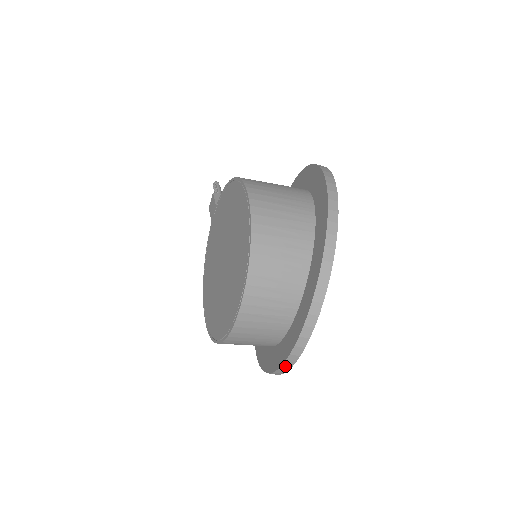
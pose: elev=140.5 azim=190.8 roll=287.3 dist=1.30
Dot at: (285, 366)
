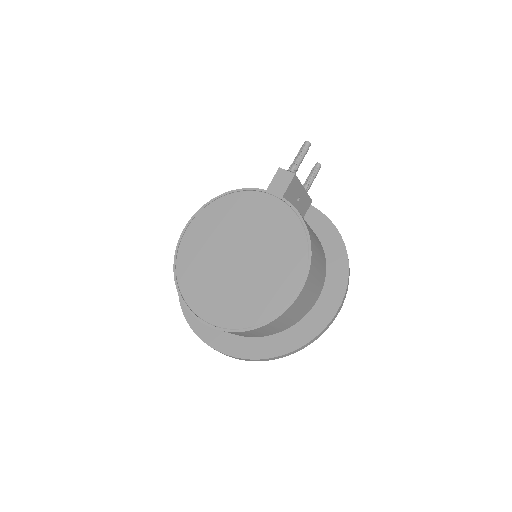
Dot at: (193, 330)
